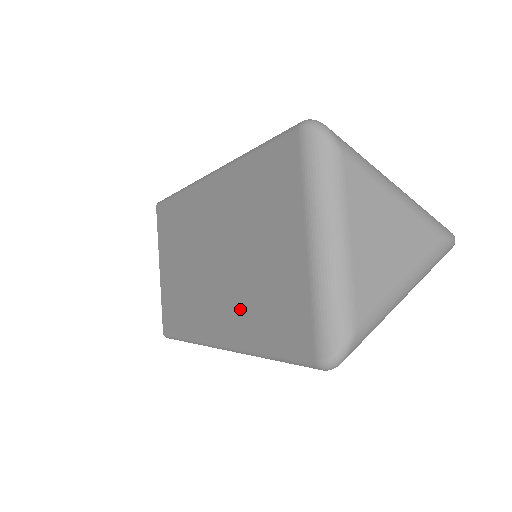
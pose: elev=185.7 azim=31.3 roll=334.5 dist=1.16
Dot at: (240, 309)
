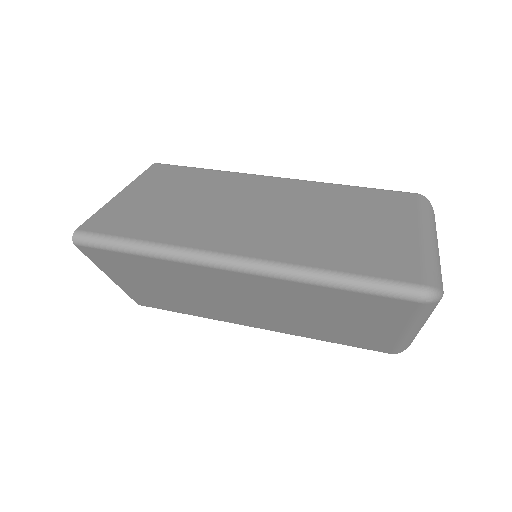
Dot at: (299, 328)
